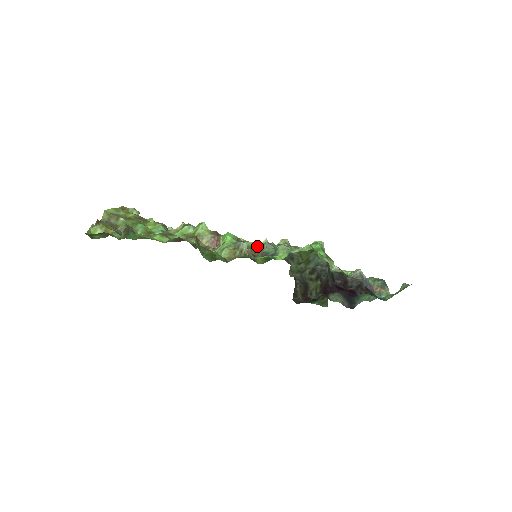
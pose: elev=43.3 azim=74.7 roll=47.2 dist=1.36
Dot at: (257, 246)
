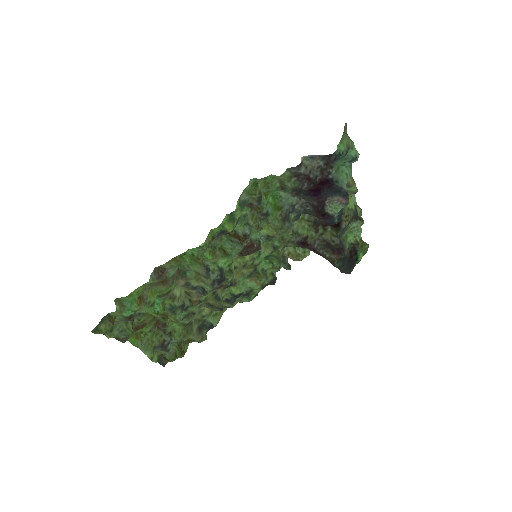
Dot at: occluded
